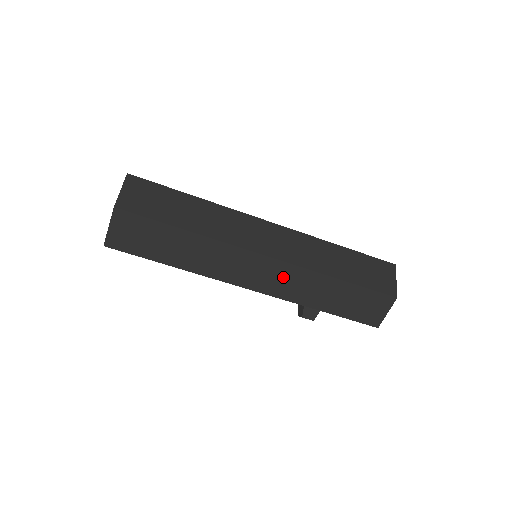
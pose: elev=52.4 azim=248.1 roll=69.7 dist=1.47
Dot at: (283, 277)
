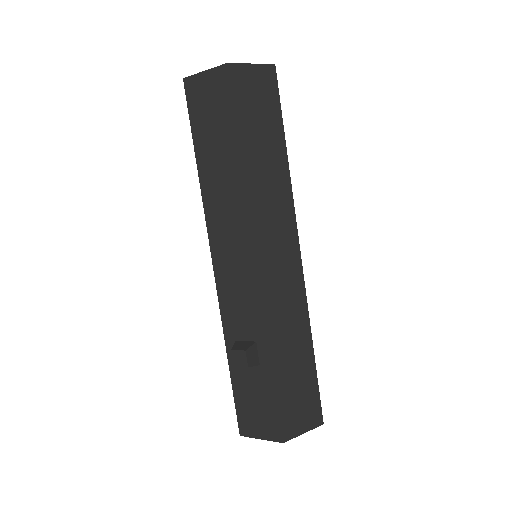
Dot at: (288, 287)
